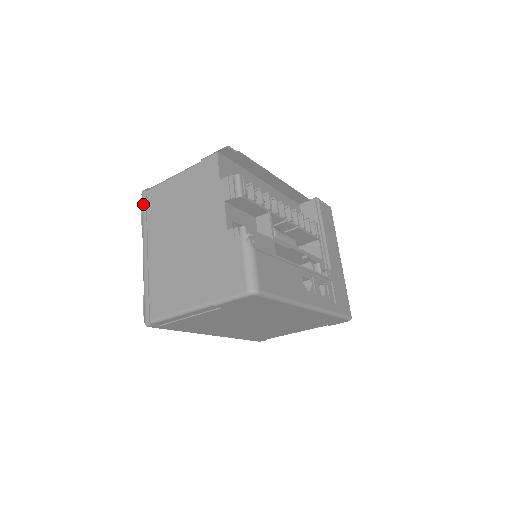
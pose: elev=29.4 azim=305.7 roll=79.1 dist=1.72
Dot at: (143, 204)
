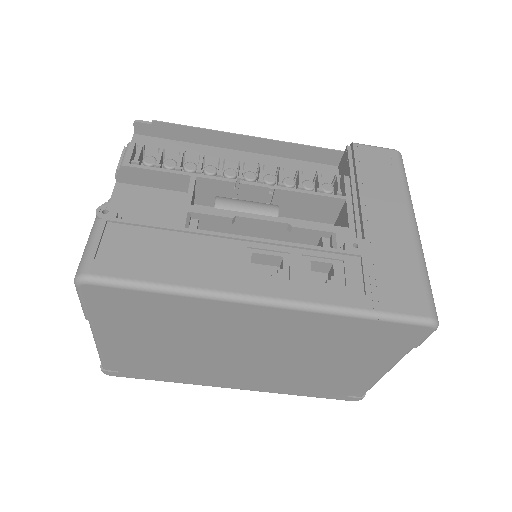
Dot at: occluded
